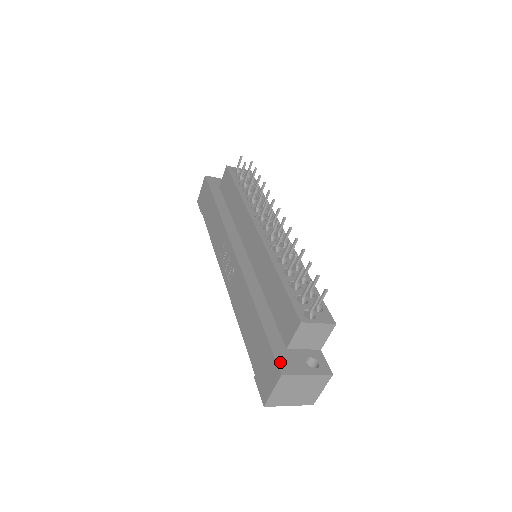
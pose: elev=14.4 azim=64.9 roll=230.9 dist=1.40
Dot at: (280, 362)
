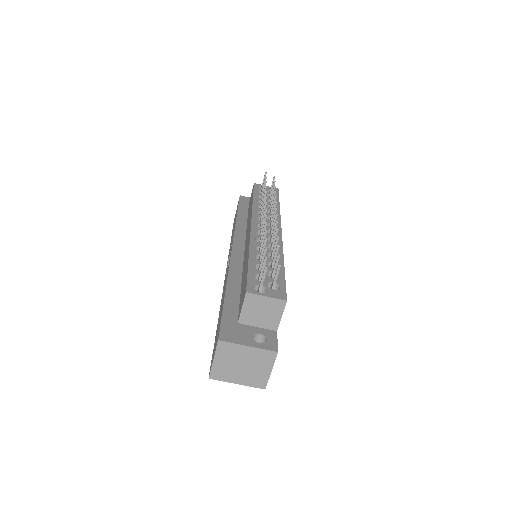
Dot at: (223, 331)
